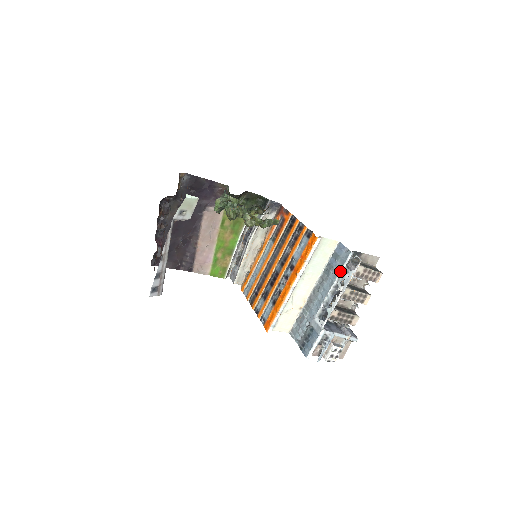
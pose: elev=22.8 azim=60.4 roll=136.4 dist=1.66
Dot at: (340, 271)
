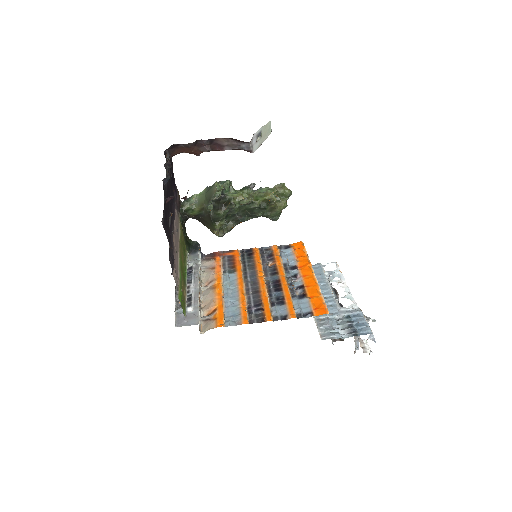
Dot at: (325, 275)
